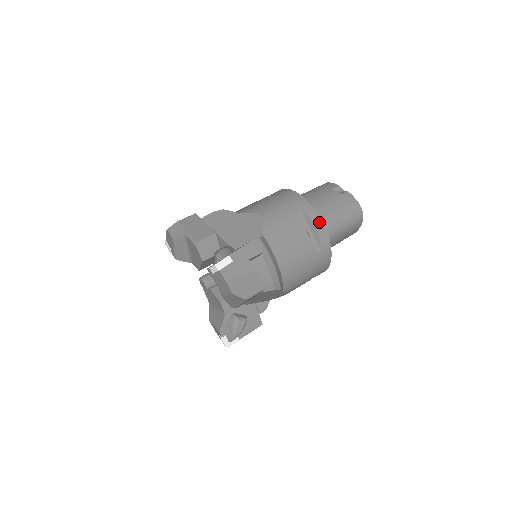
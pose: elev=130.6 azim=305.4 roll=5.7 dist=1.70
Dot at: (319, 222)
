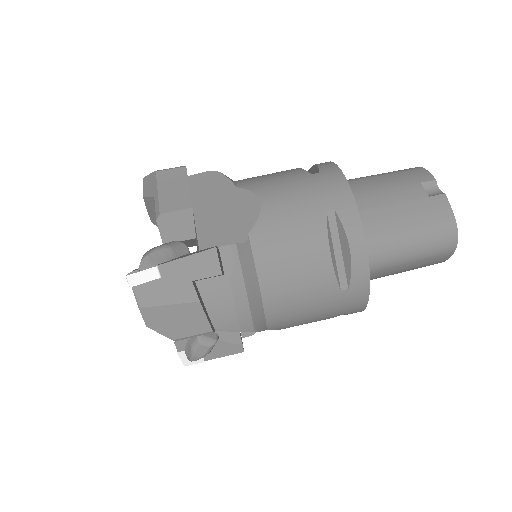
Dot at: (359, 241)
